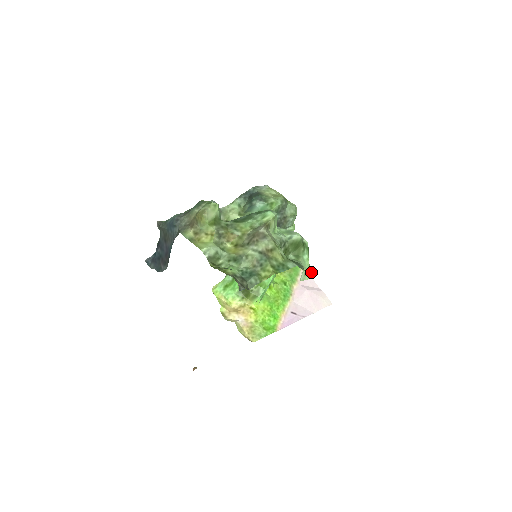
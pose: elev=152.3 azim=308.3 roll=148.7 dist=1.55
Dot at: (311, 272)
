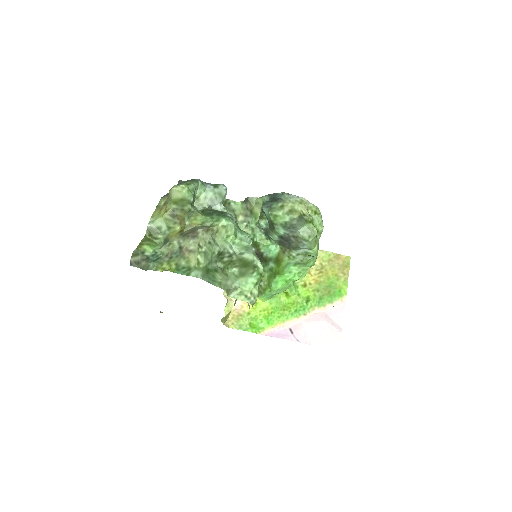
Dot at: (252, 297)
